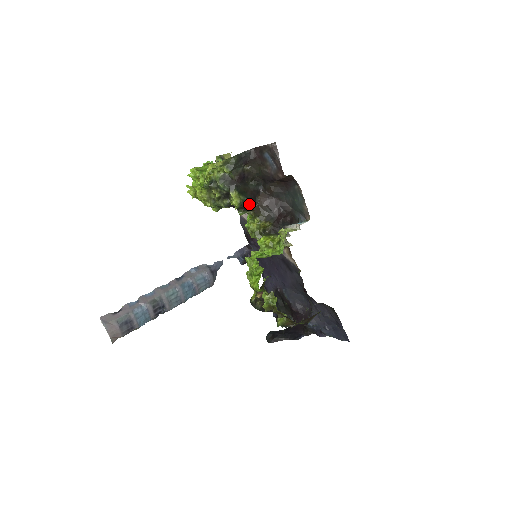
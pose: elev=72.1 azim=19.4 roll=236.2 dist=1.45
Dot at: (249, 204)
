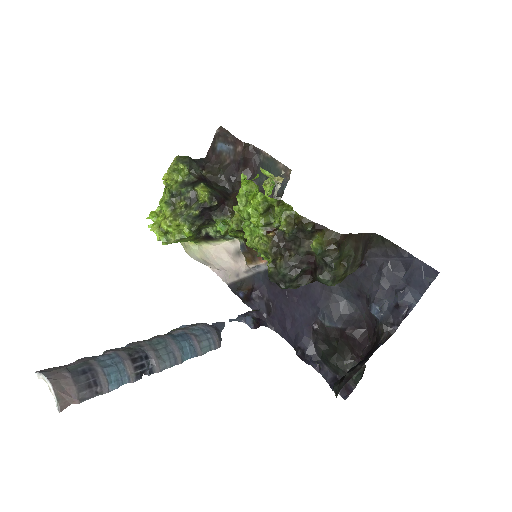
Dot at: (221, 199)
